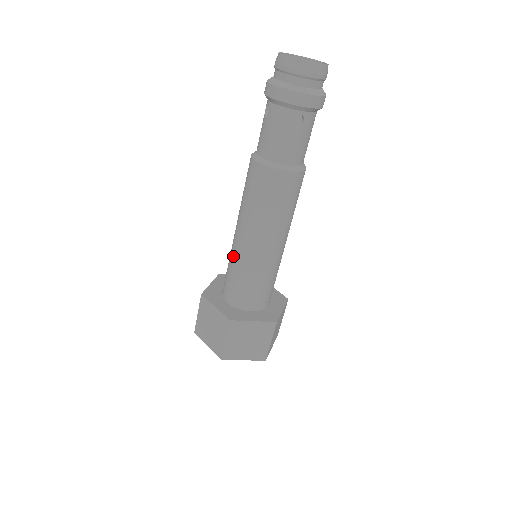
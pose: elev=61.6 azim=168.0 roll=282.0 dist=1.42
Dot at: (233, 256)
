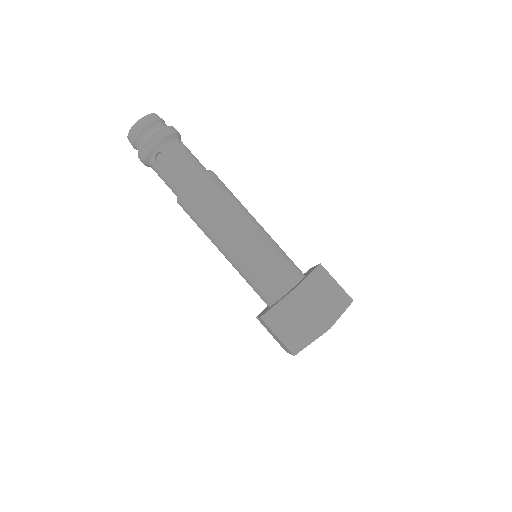
Dot at: occluded
